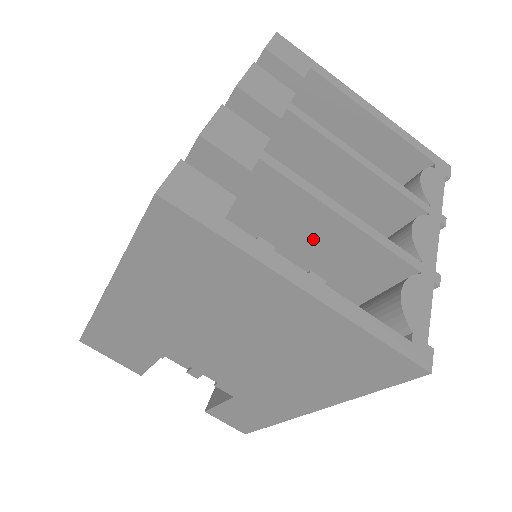
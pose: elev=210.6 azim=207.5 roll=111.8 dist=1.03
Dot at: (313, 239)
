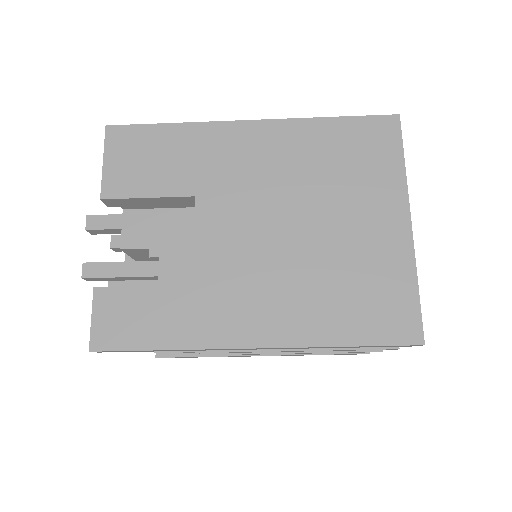
Dot at: occluded
